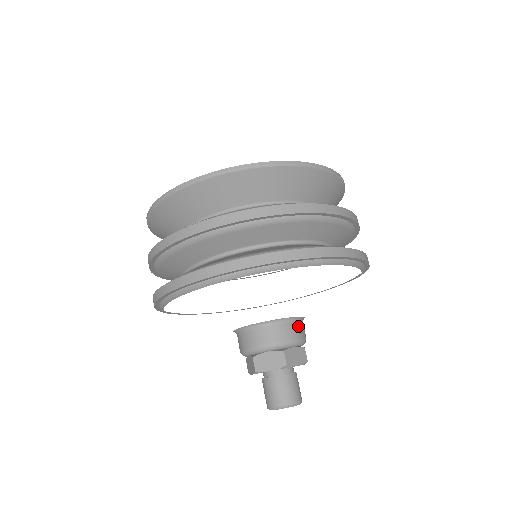
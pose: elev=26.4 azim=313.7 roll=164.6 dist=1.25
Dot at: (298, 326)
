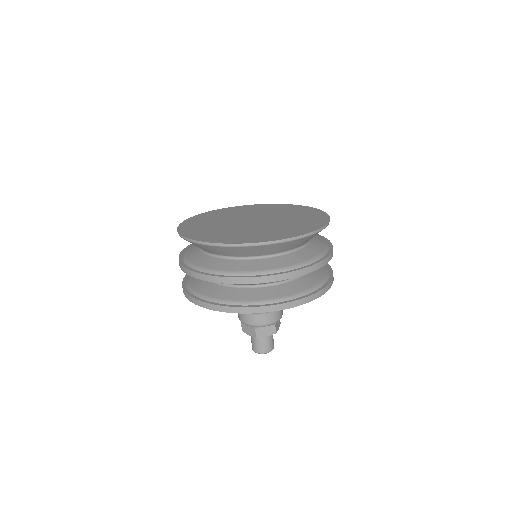
Dot at: occluded
